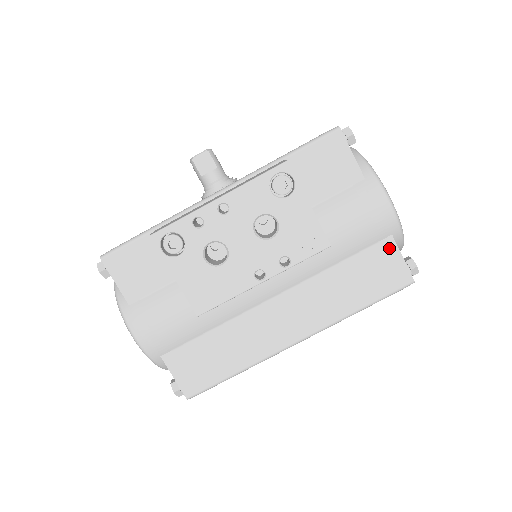
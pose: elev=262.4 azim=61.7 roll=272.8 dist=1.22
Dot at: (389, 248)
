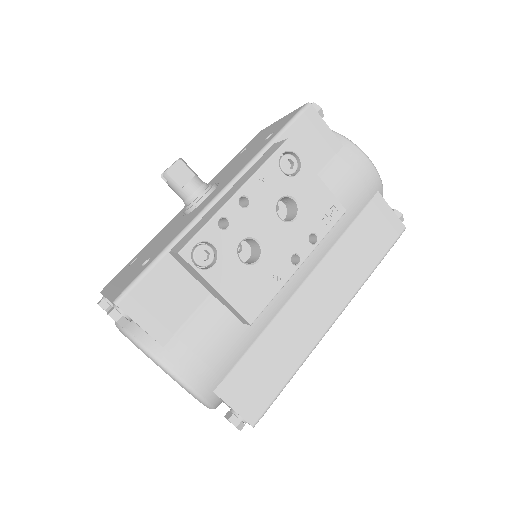
Dot at: (379, 204)
